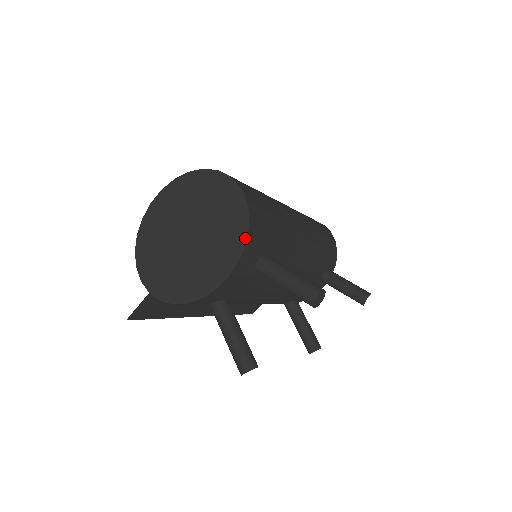
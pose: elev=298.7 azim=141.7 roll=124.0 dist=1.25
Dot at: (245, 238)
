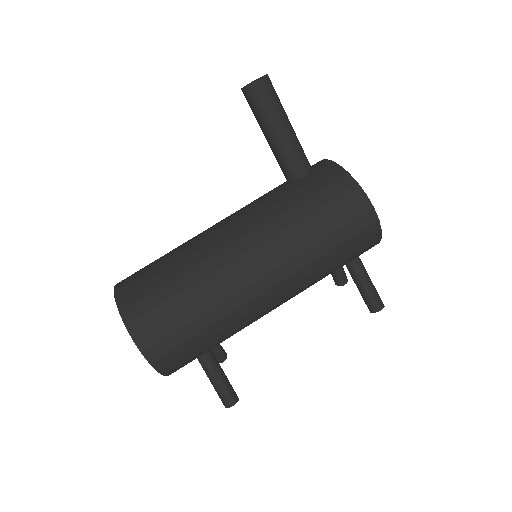
Dot at: (167, 375)
